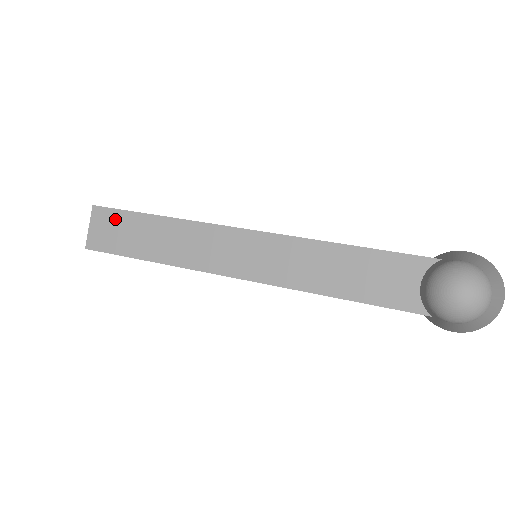
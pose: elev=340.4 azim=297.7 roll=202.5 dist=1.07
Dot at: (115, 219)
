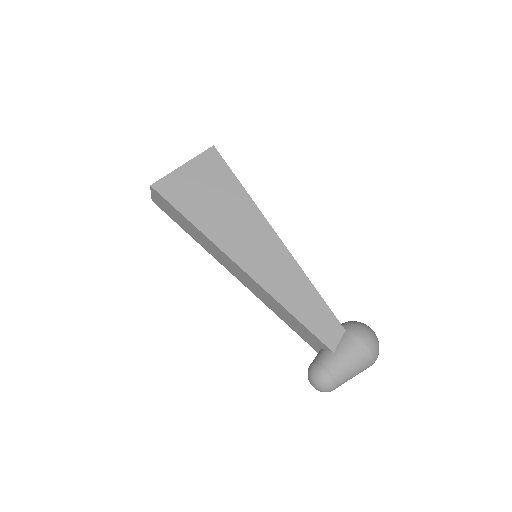
Dot at: (166, 203)
